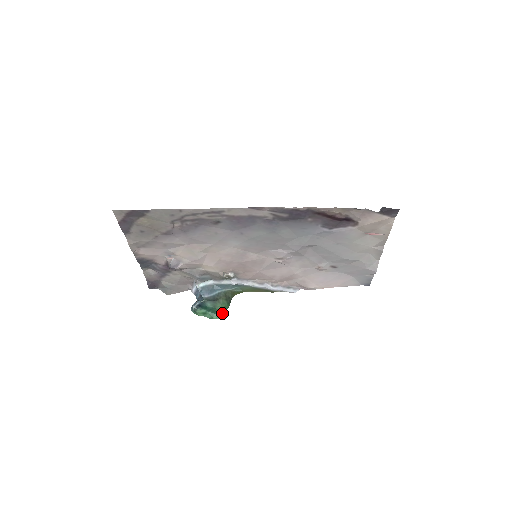
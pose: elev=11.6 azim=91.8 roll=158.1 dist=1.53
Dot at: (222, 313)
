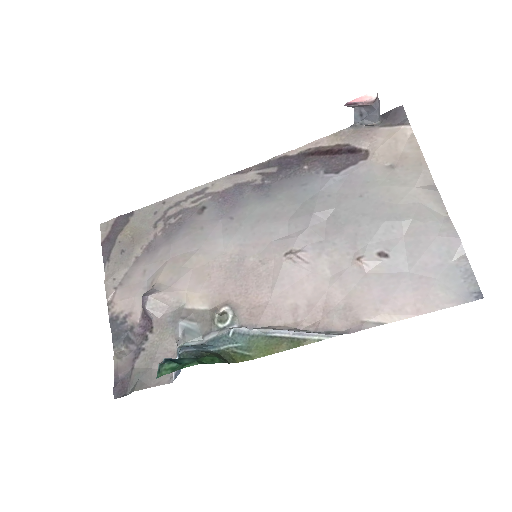
Dot at: (203, 363)
